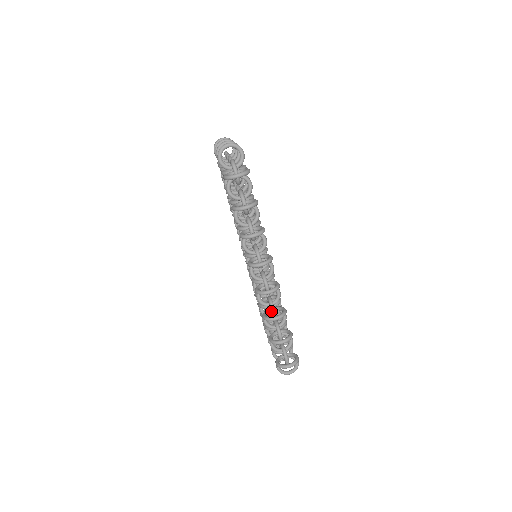
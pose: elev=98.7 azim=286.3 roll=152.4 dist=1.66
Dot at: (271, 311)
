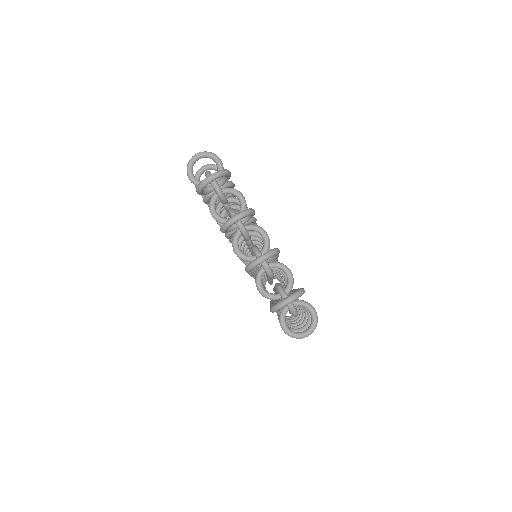
Dot at: occluded
